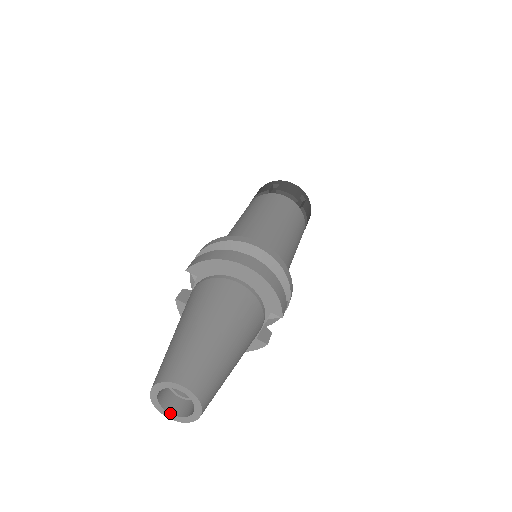
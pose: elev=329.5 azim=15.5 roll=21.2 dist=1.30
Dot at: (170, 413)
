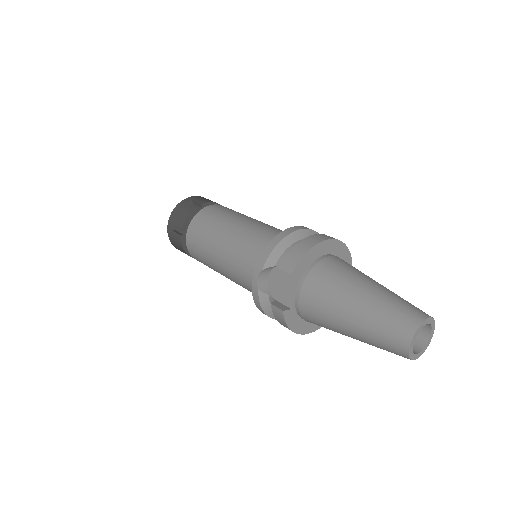
Dot at: (417, 354)
